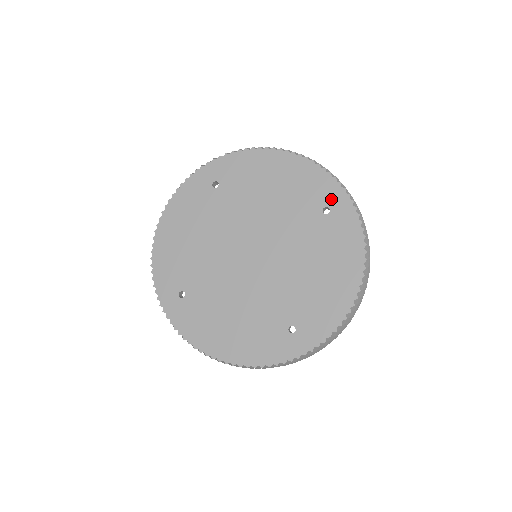
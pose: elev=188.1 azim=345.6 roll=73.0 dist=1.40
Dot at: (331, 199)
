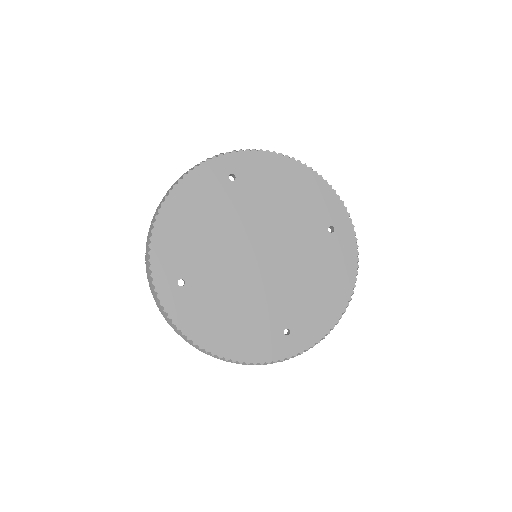
Dot at: (337, 220)
